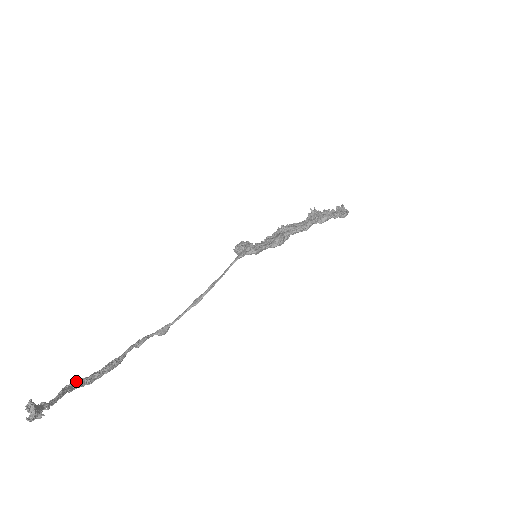
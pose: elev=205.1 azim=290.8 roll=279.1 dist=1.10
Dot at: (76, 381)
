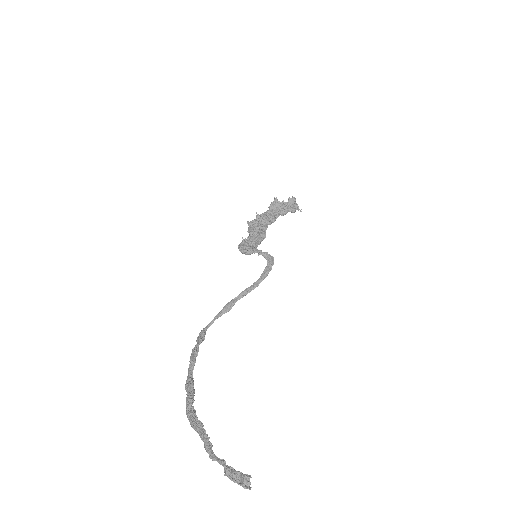
Dot at: occluded
